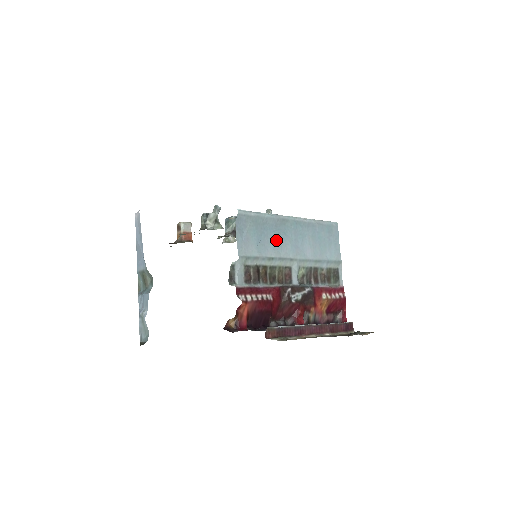
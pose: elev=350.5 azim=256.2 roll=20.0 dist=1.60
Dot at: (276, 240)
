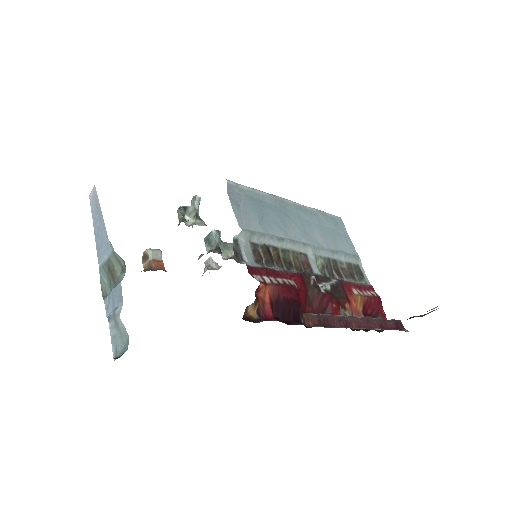
Dot at: (280, 221)
